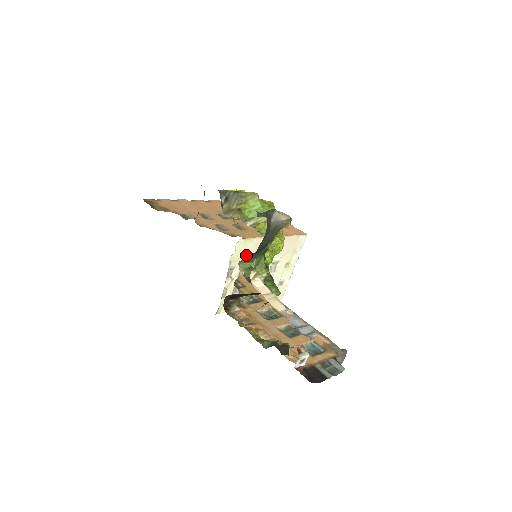
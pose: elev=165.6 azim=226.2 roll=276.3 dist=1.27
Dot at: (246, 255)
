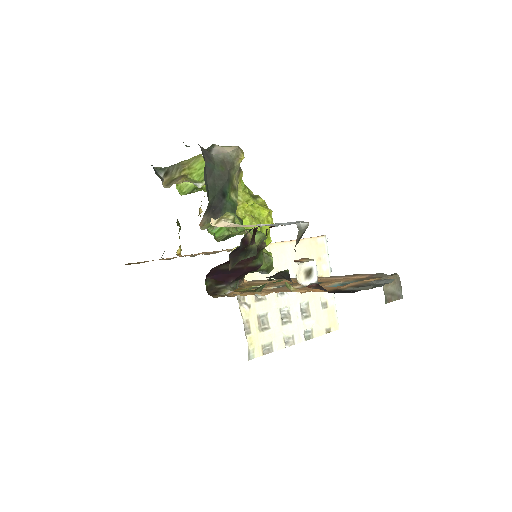
Dot at: occluded
